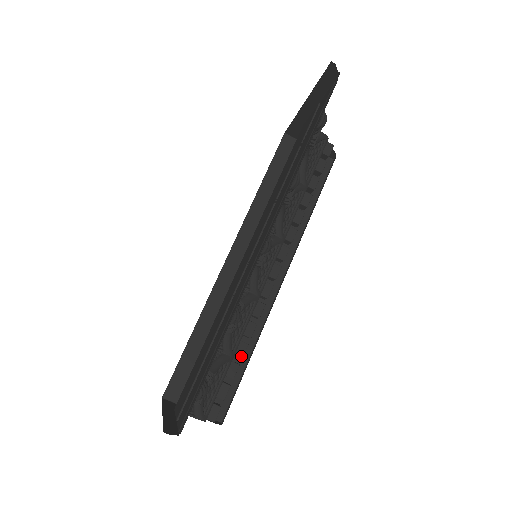
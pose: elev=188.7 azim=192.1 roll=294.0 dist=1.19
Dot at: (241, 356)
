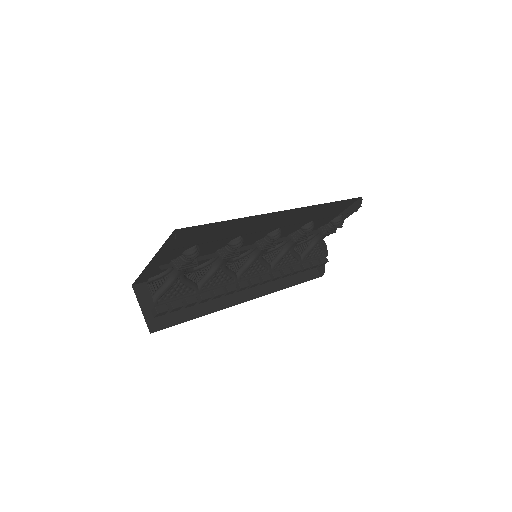
Dot at: (203, 298)
